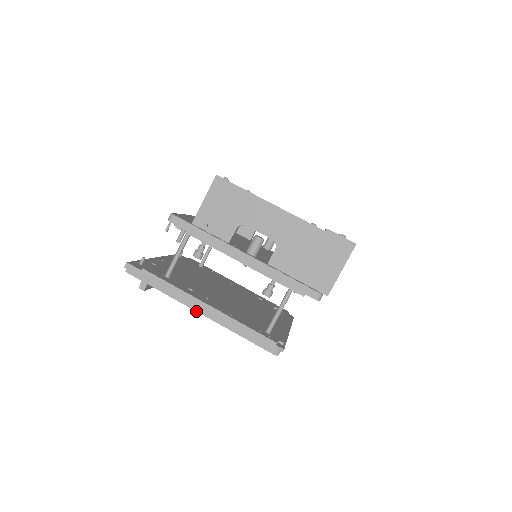
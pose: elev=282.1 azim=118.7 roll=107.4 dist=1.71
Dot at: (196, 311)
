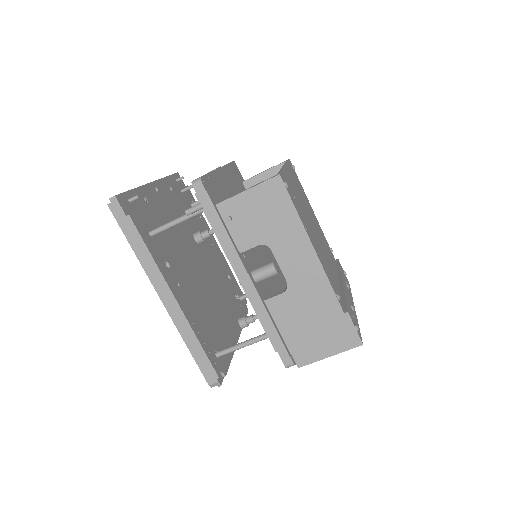
Dot at: (159, 296)
